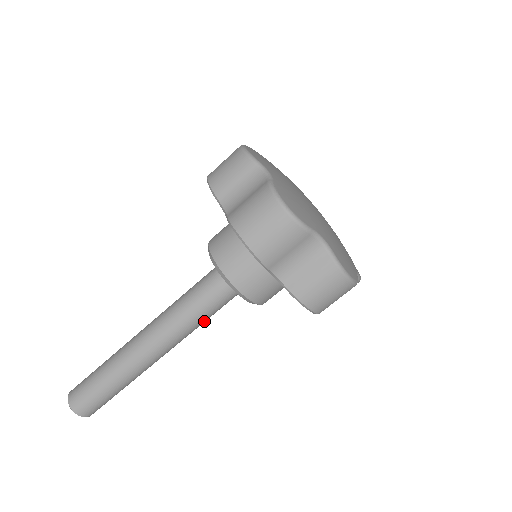
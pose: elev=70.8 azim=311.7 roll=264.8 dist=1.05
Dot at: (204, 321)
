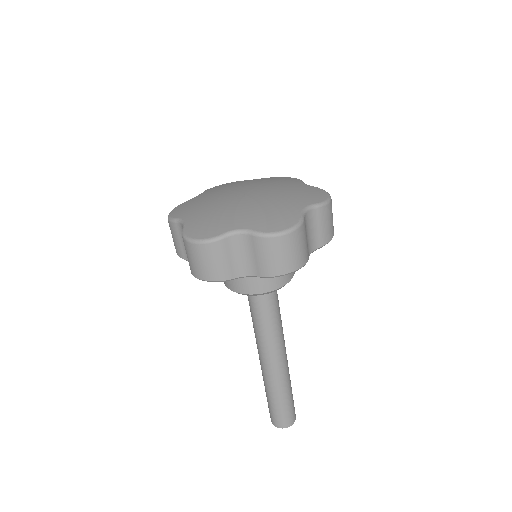
Dot at: (277, 320)
